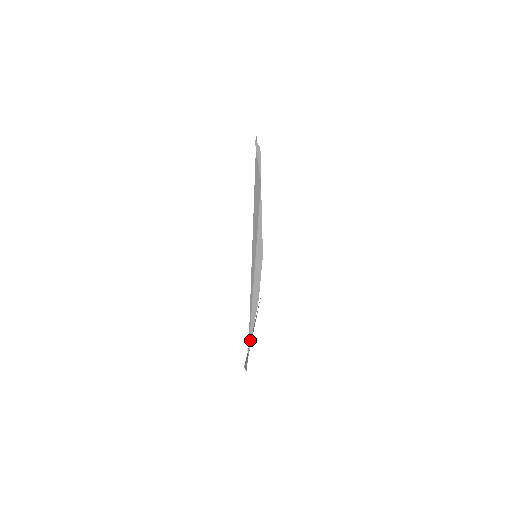
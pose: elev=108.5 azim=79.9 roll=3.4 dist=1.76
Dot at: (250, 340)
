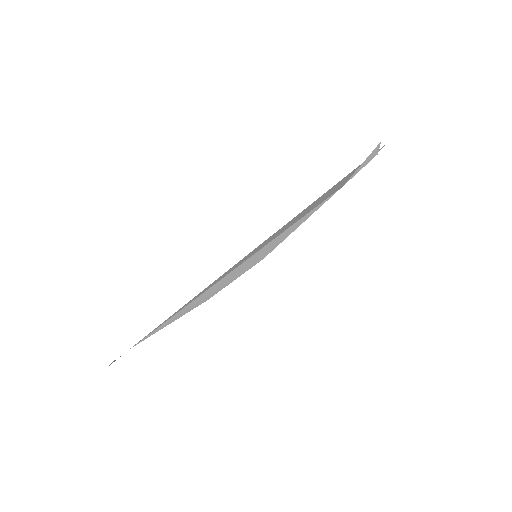
Dot at: (151, 334)
